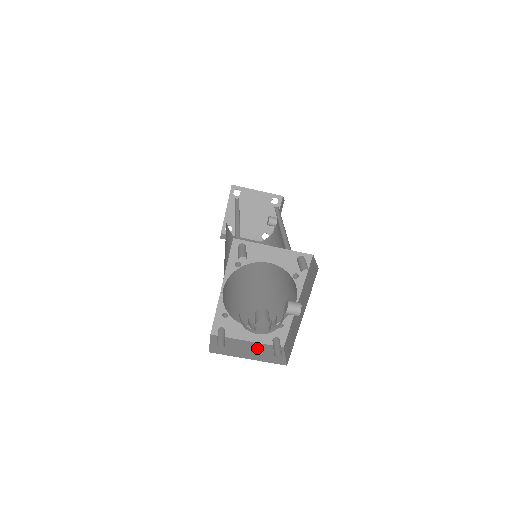
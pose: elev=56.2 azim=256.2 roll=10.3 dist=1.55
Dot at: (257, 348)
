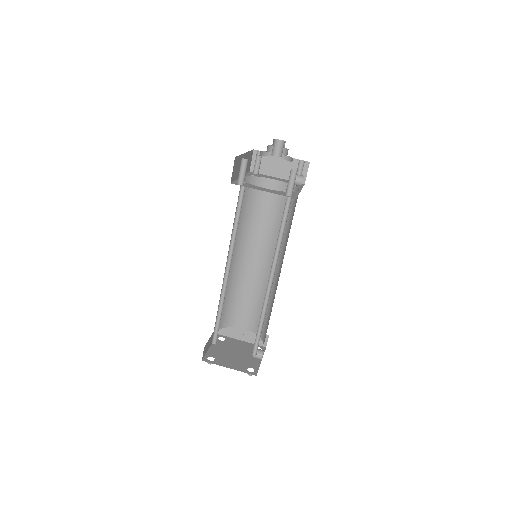
Dot at: occluded
